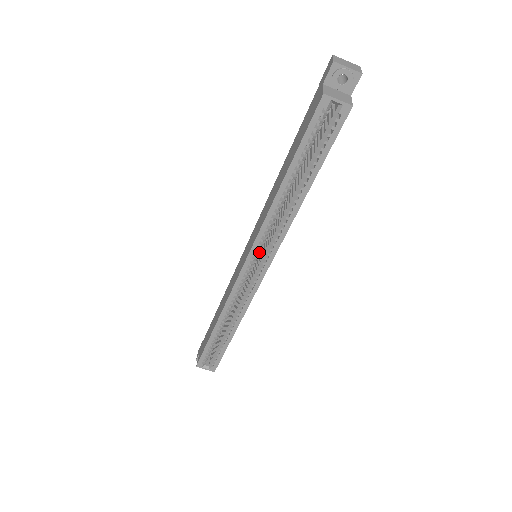
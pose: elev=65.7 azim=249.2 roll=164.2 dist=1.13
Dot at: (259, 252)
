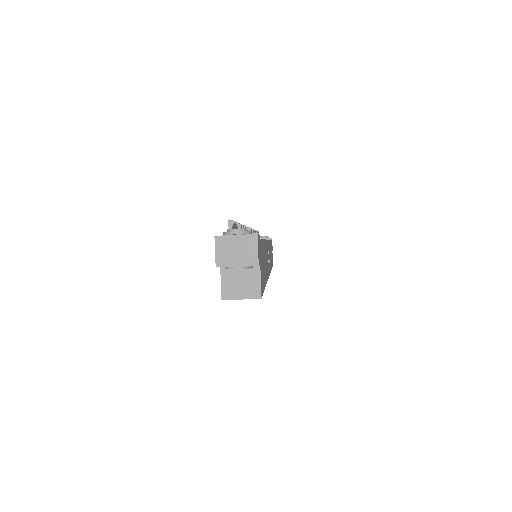
Dot at: occluded
